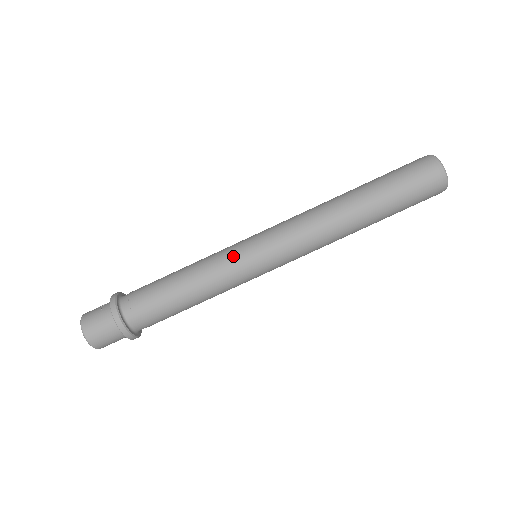
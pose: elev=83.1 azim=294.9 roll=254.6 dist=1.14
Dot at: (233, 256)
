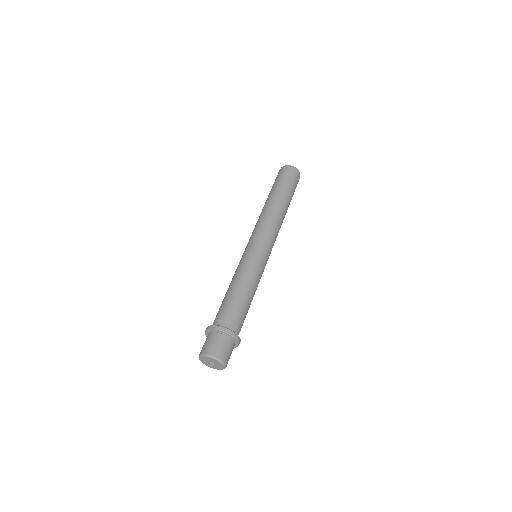
Dot at: (245, 257)
